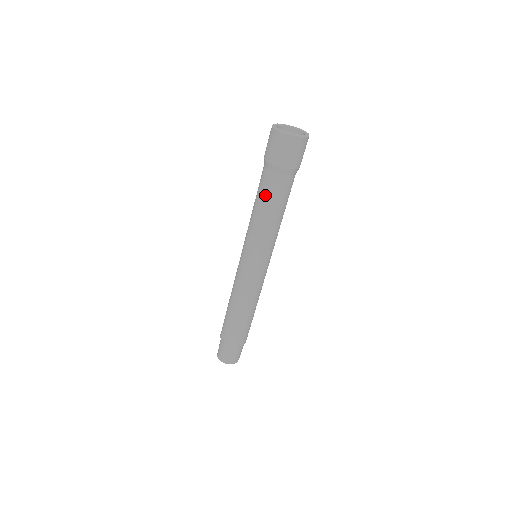
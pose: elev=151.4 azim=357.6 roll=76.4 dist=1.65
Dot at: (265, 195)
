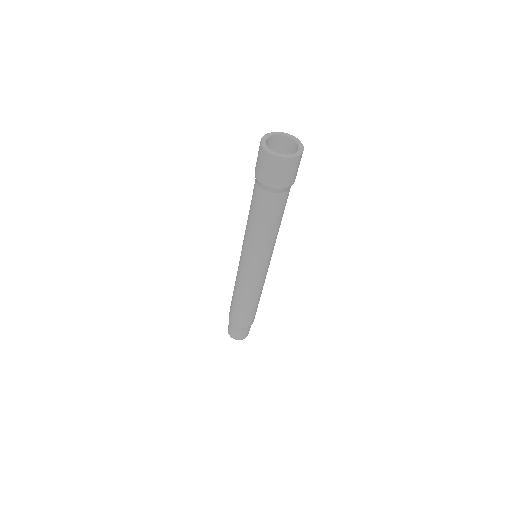
Dot at: (270, 214)
